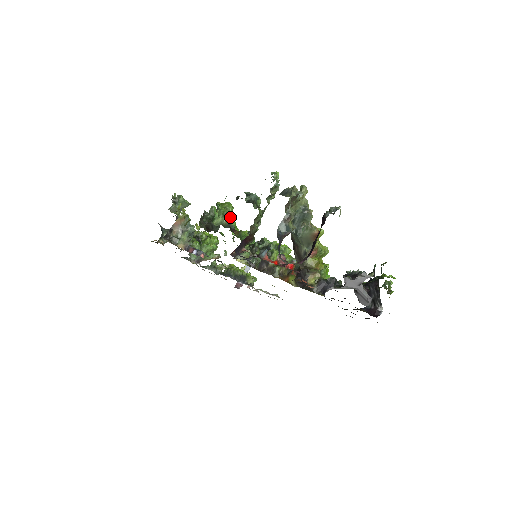
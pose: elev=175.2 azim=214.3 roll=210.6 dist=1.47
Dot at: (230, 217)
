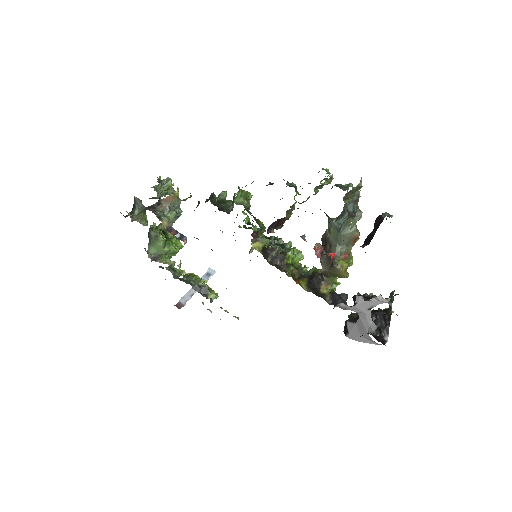
Dot at: (249, 203)
